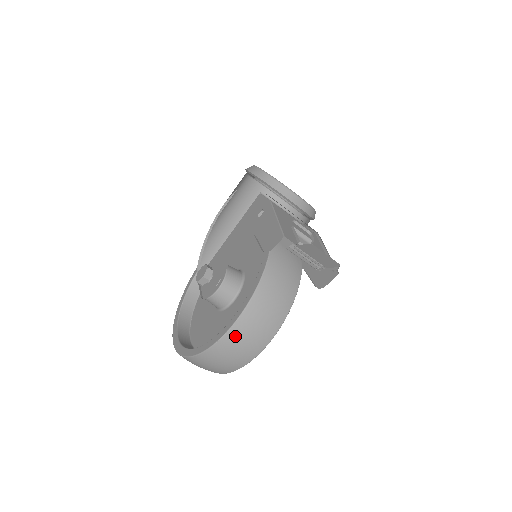
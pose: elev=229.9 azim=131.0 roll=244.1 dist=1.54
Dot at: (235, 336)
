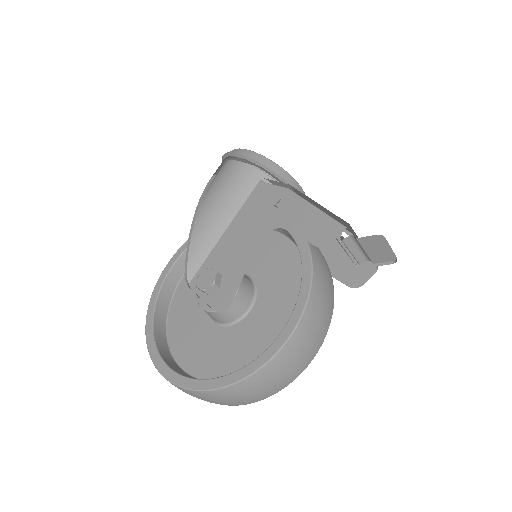
Dot at: (287, 354)
